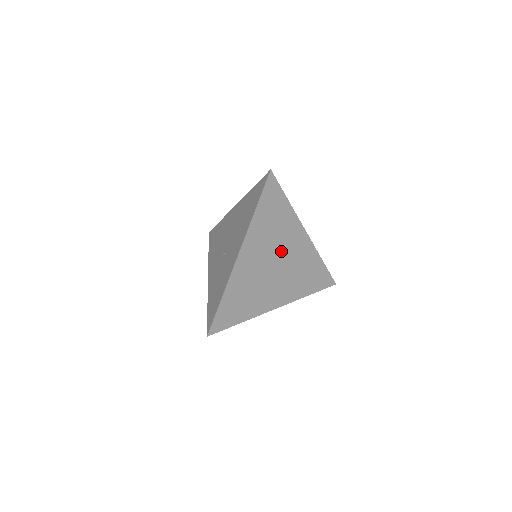
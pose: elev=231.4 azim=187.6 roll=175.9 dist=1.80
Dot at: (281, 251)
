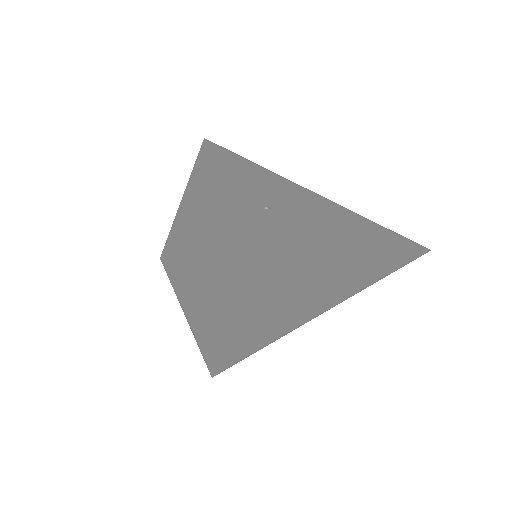
Dot at: (278, 293)
